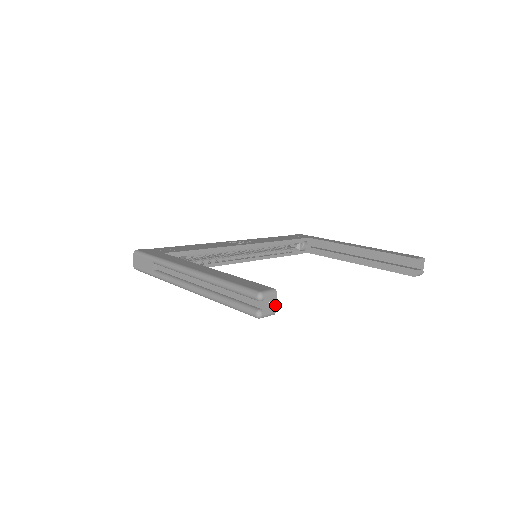
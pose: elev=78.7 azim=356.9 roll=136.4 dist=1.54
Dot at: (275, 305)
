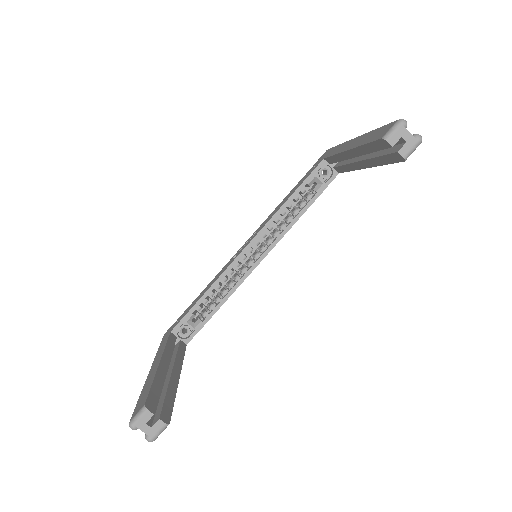
Dot at: (159, 418)
